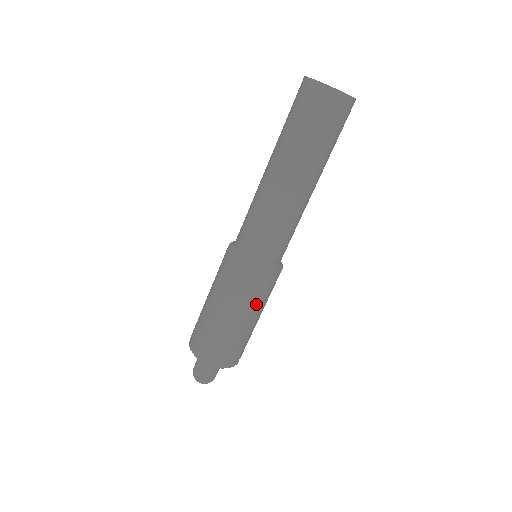
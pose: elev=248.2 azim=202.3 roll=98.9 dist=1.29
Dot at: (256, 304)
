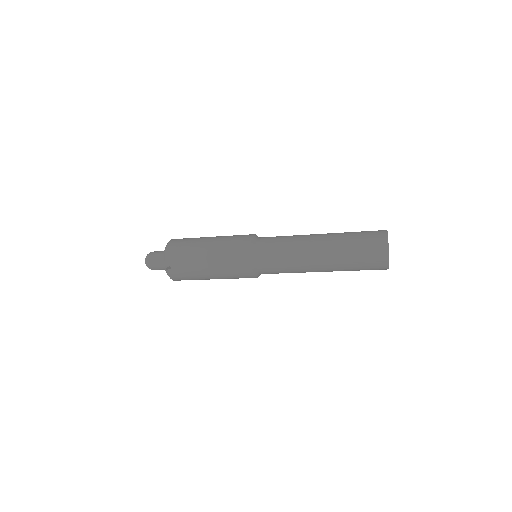
Dot at: occluded
